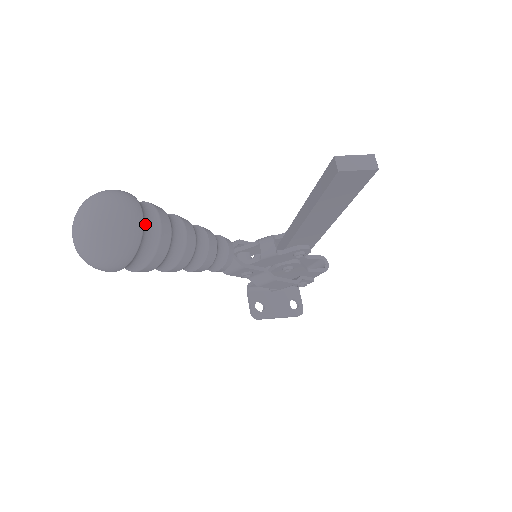
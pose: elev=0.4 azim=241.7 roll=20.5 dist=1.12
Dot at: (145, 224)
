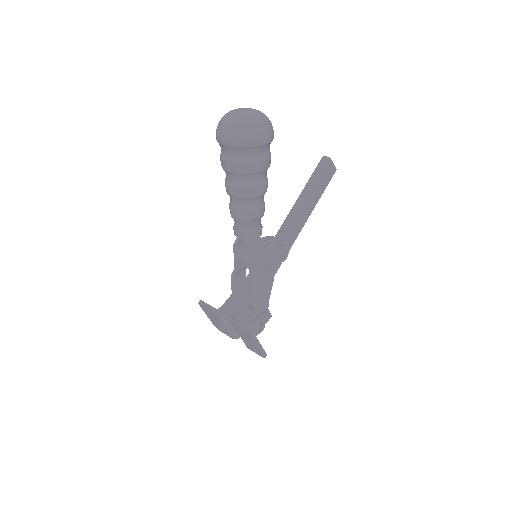
Dot at: occluded
